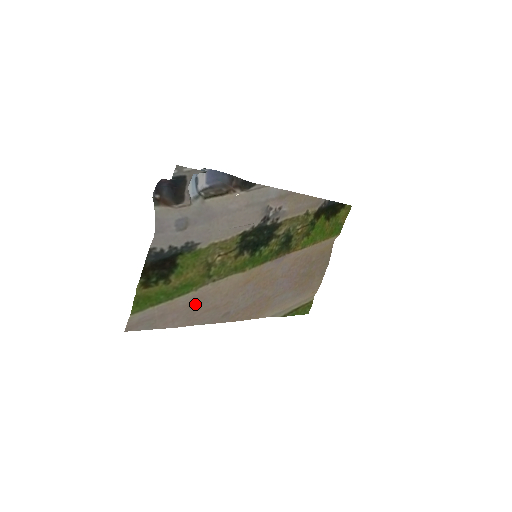
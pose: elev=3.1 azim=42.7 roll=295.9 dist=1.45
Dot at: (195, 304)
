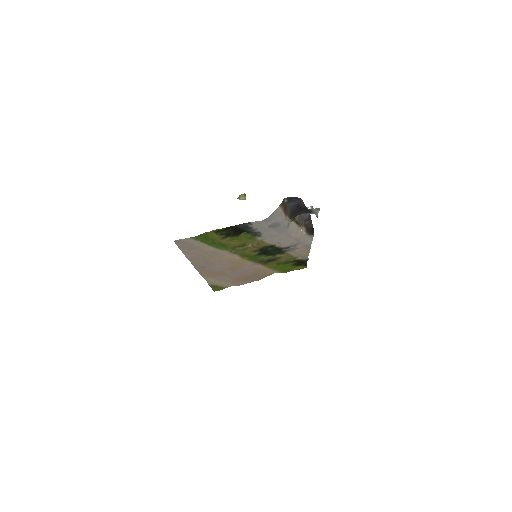
Dot at: (208, 253)
